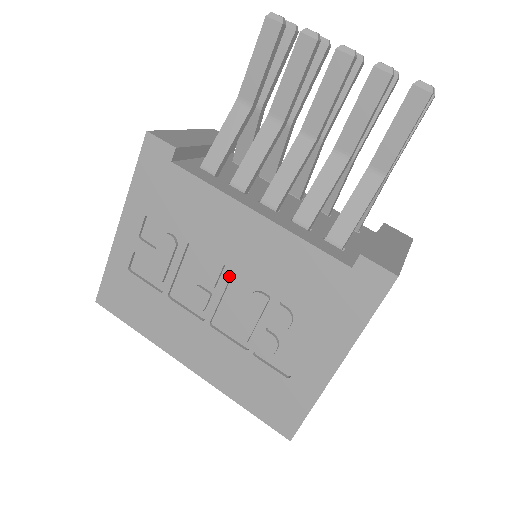
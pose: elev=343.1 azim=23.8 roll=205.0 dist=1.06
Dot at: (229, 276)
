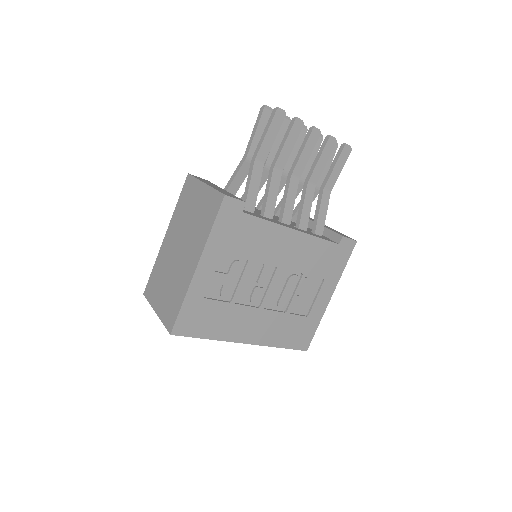
Dot at: (277, 273)
